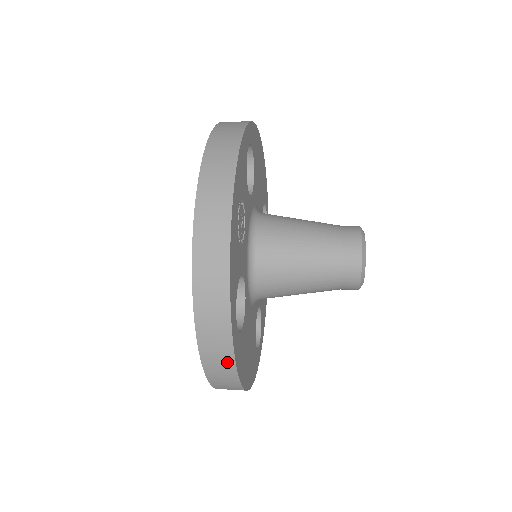
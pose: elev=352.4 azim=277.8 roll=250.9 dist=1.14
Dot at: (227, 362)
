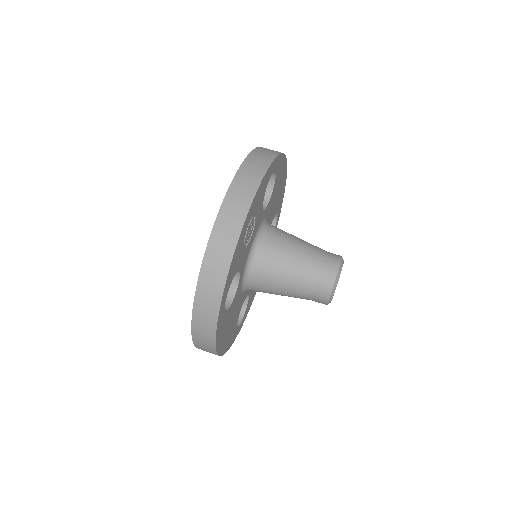
Dot at: (210, 331)
